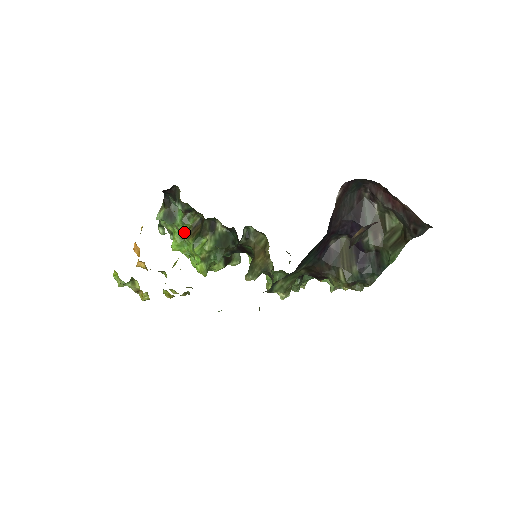
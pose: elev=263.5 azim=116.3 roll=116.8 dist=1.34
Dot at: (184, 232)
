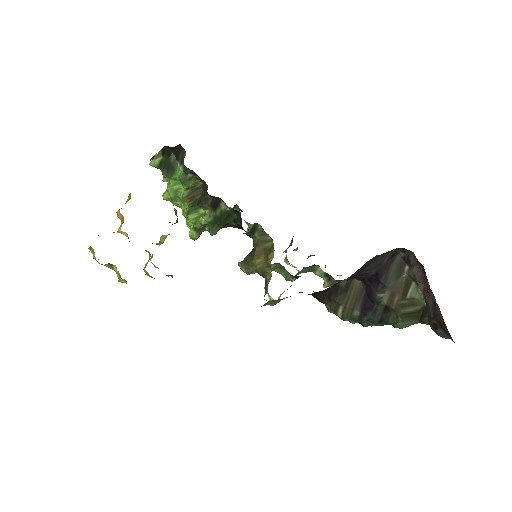
Dot at: (181, 189)
